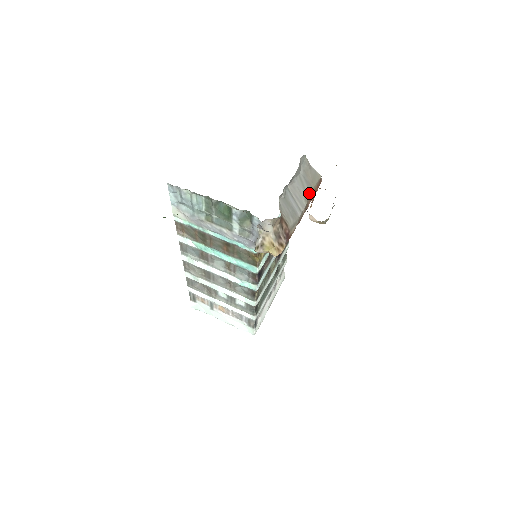
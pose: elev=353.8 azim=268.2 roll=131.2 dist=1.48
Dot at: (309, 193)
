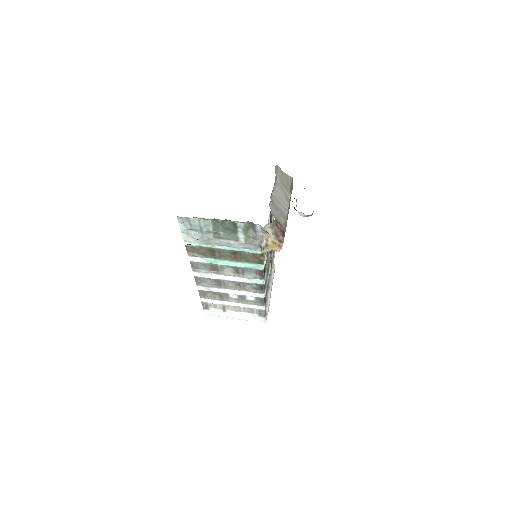
Dot at: (288, 194)
